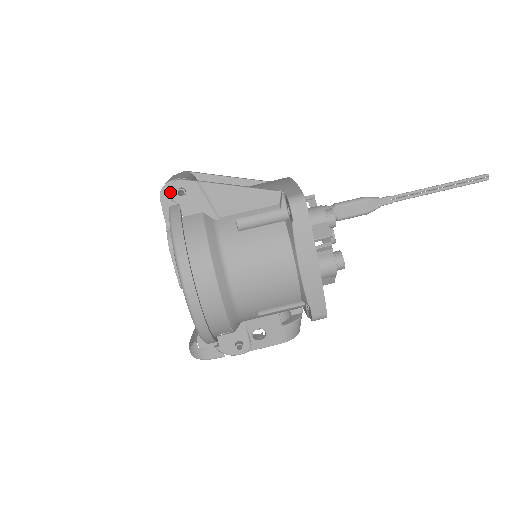
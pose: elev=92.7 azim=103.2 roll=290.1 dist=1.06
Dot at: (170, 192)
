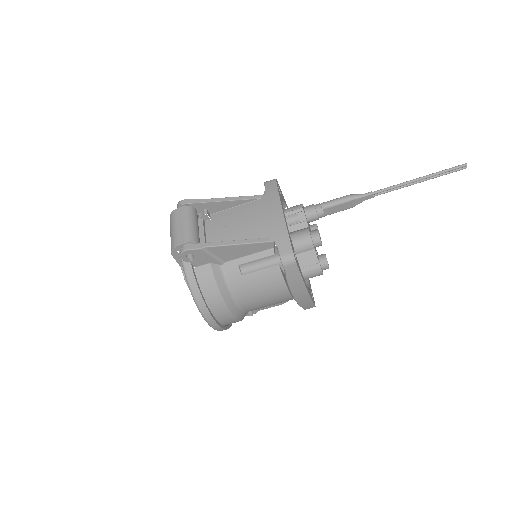
Dot at: (181, 257)
